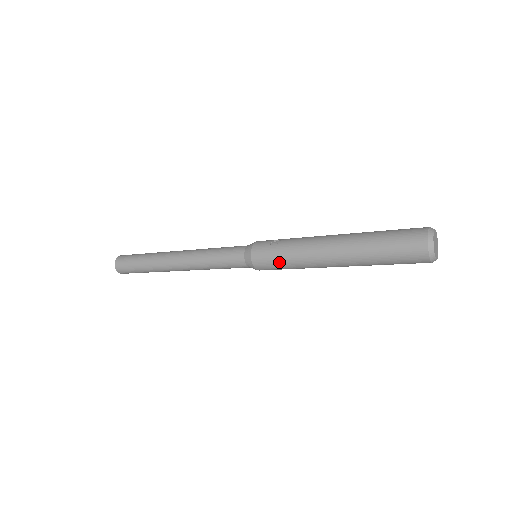
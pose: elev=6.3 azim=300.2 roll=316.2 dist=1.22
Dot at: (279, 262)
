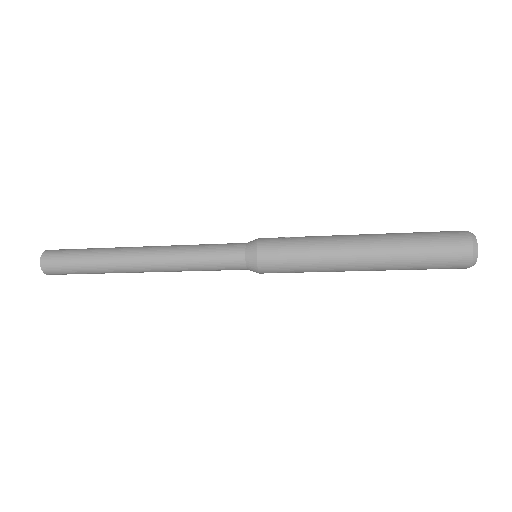
Dot at: (293, 259)
